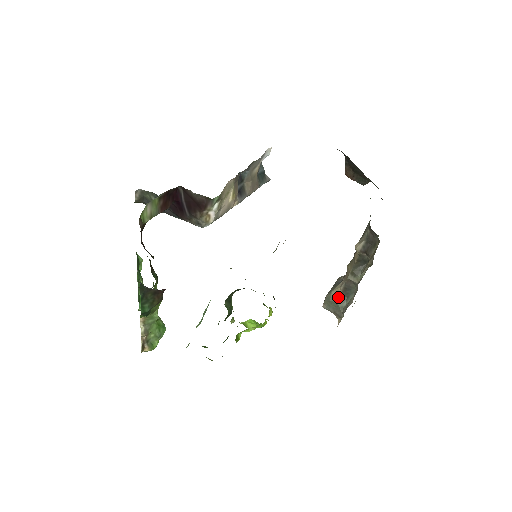
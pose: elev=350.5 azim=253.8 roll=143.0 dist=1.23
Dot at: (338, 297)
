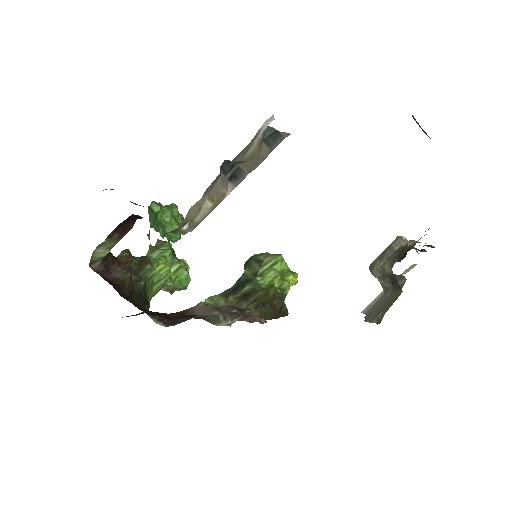
Dot at: (380, 276)
